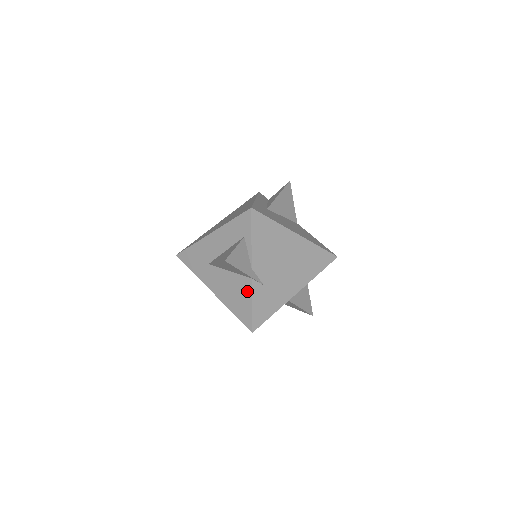
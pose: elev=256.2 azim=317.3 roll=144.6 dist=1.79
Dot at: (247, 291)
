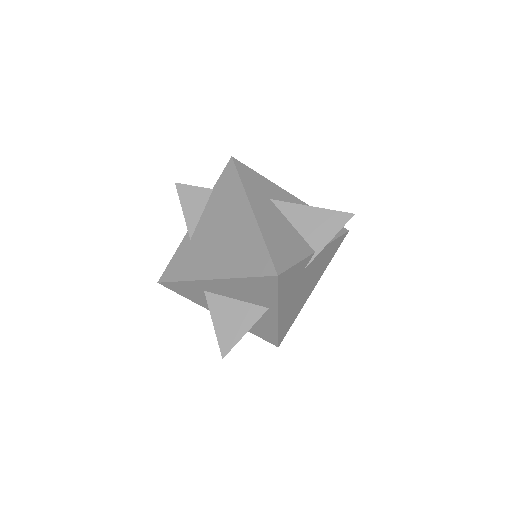
Dot at: (302, 251)
